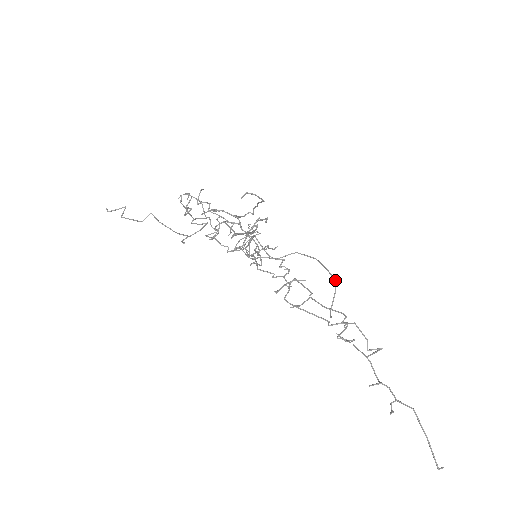
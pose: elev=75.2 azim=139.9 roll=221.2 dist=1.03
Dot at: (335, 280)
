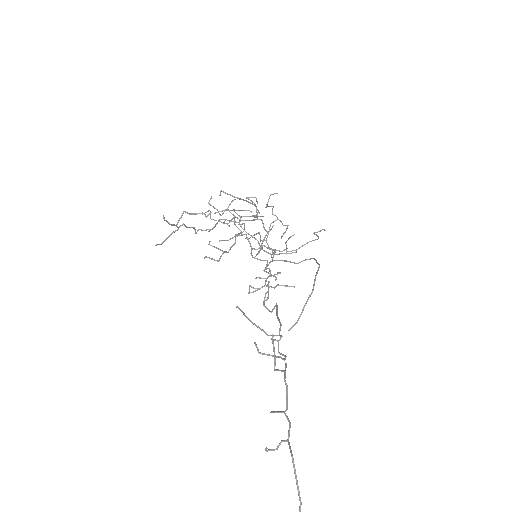
Dot at: (312, 290)
